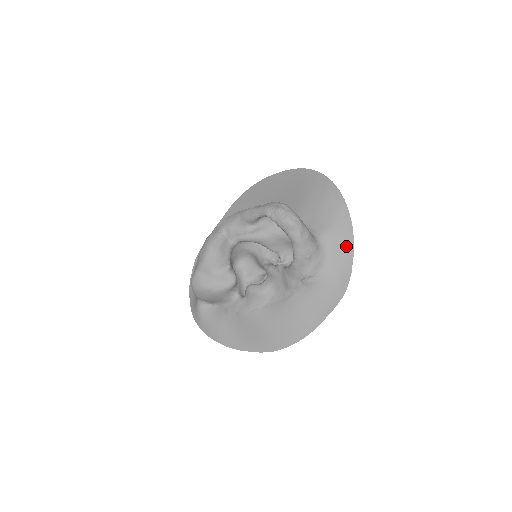
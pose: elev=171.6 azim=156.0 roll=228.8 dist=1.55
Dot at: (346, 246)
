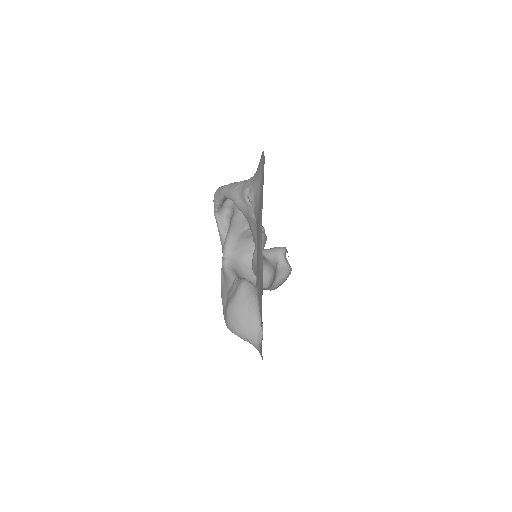
Dot at: occluded
